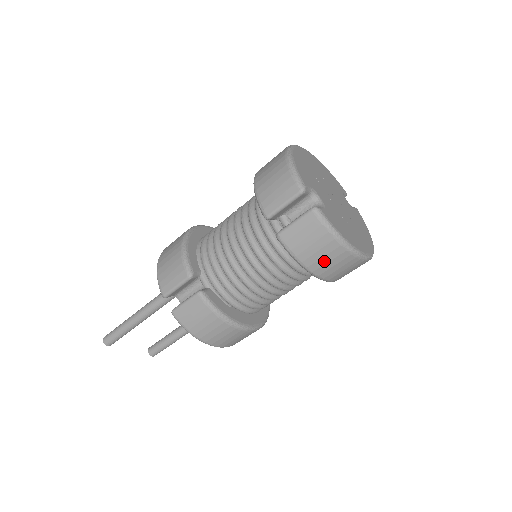
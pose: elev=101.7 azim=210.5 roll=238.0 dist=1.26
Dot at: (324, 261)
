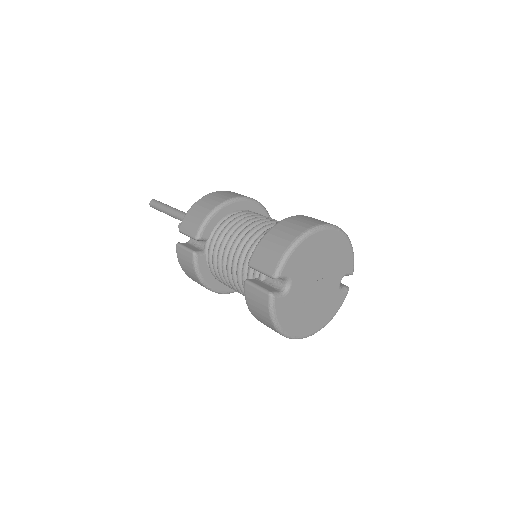
Dot at: (261, 320)
